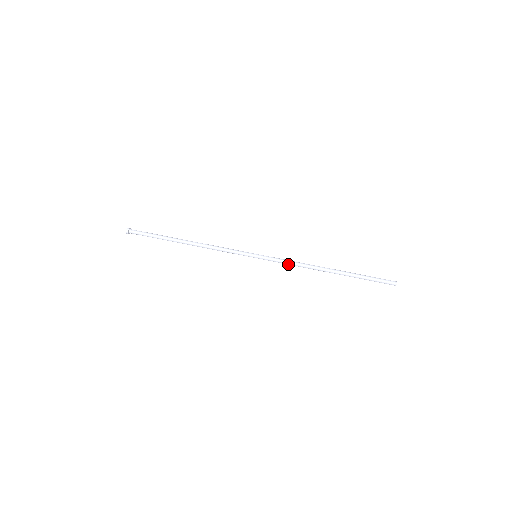
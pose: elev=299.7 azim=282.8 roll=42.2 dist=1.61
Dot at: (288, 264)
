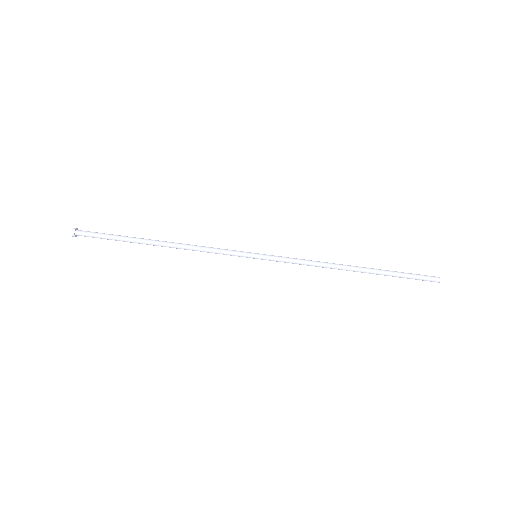
Dot at: (299, 264)
